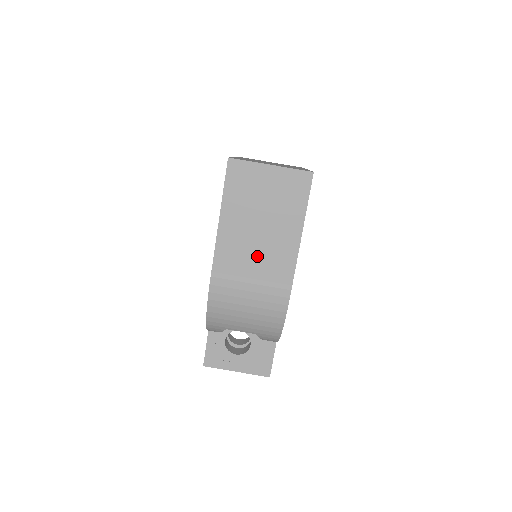
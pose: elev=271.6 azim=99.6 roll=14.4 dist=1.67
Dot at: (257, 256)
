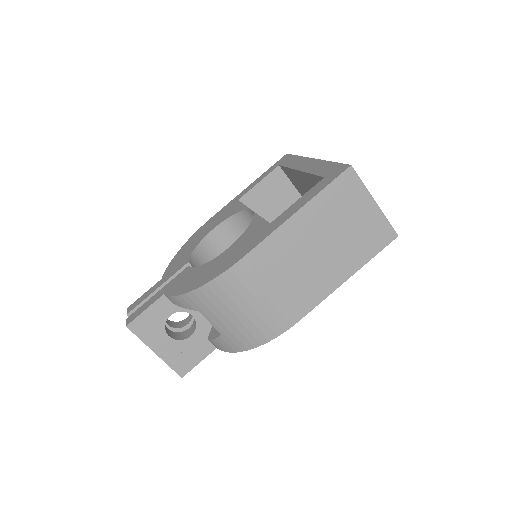
Dot at: (299, 269)
